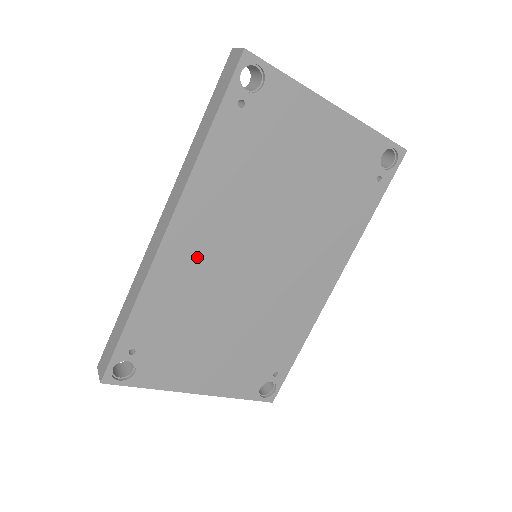
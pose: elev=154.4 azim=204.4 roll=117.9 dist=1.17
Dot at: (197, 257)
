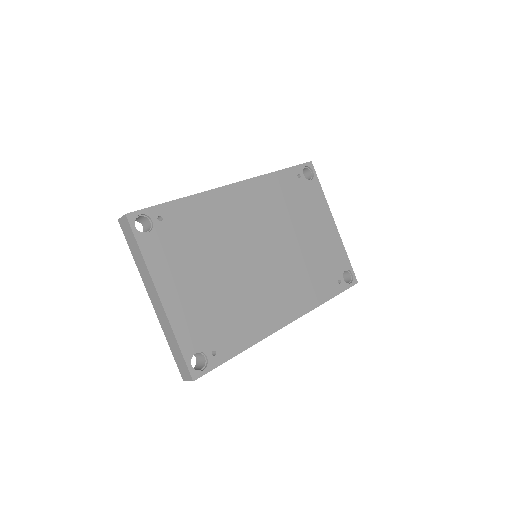
Dot at: (235, 212)
